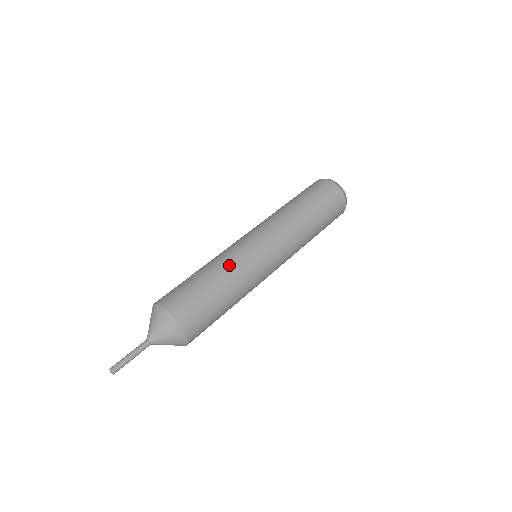
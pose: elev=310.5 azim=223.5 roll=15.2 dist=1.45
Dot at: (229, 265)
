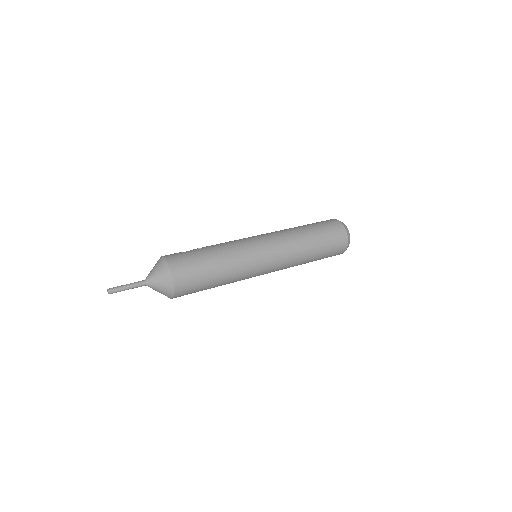
Dot at: (224, 244)
